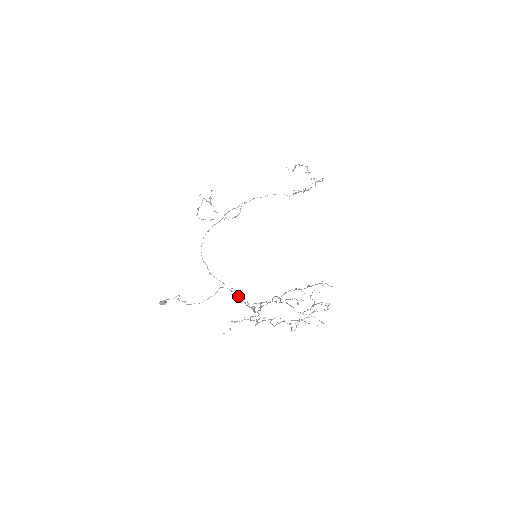
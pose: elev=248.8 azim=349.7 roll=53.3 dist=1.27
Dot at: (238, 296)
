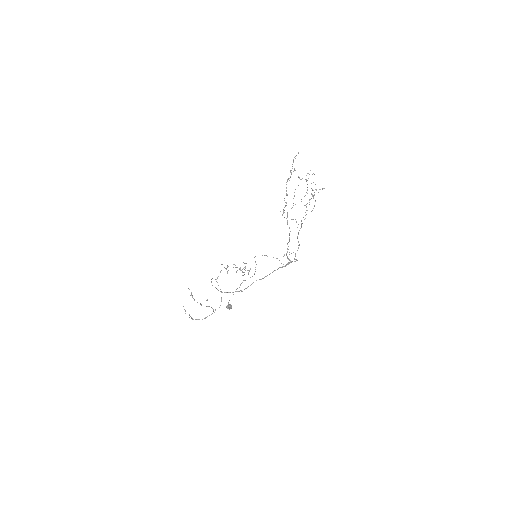
Dot at: (273, 271)
